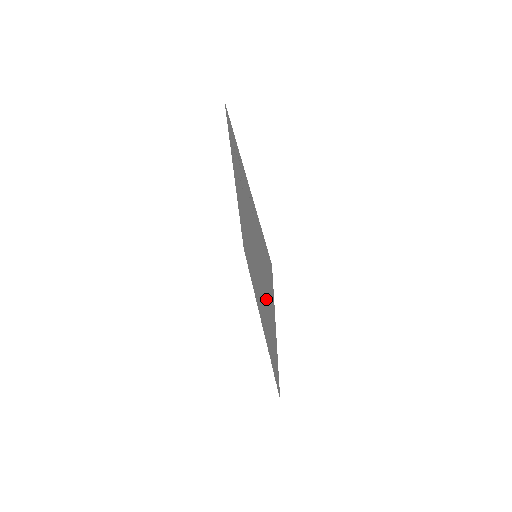
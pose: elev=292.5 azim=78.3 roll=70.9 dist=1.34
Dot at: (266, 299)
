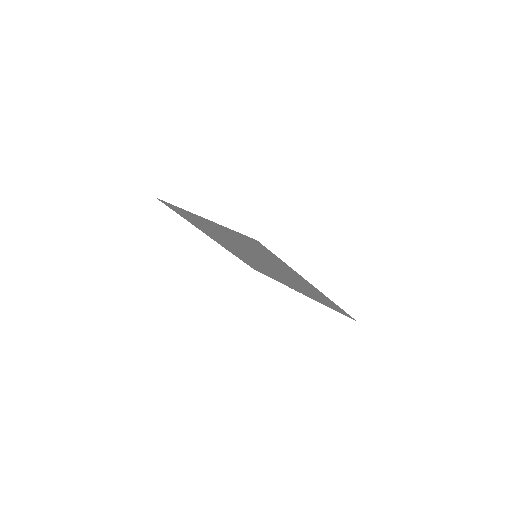
Dot at: (283, 270)
